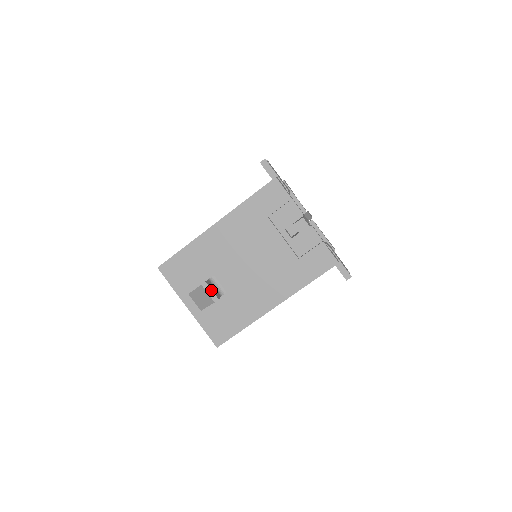
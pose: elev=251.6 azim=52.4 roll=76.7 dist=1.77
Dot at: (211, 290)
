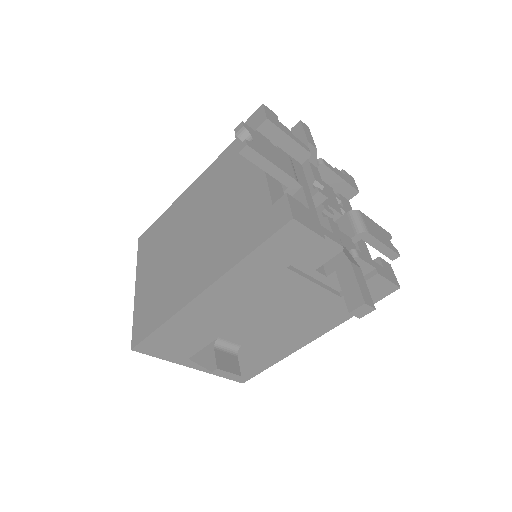
Dot at: (228, 373)
